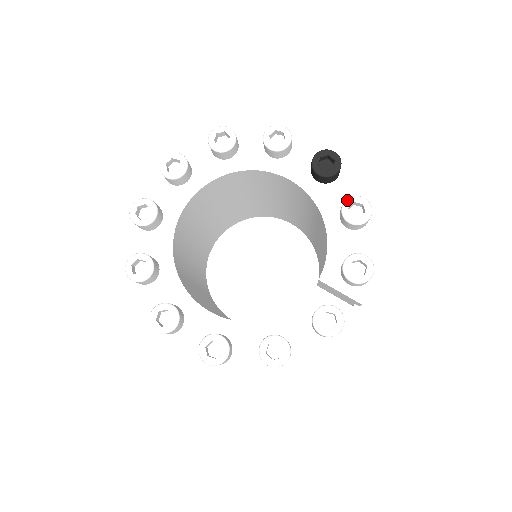
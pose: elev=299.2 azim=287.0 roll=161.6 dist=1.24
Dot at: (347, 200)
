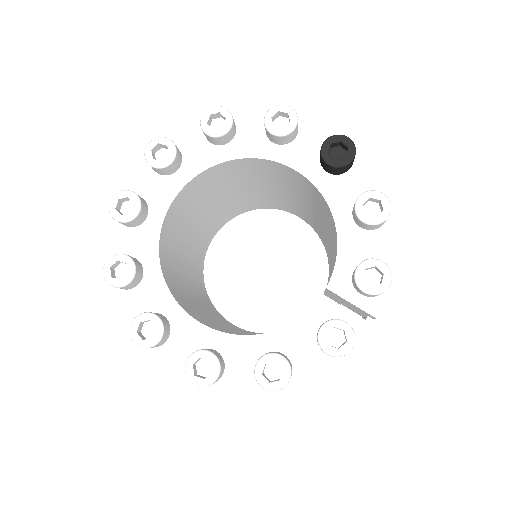
Dot at: (362, 195)
